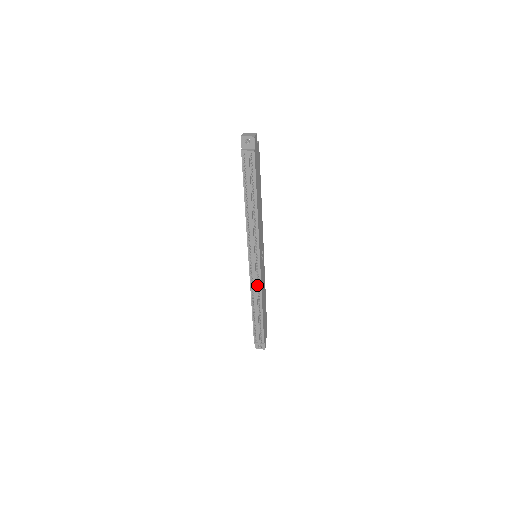
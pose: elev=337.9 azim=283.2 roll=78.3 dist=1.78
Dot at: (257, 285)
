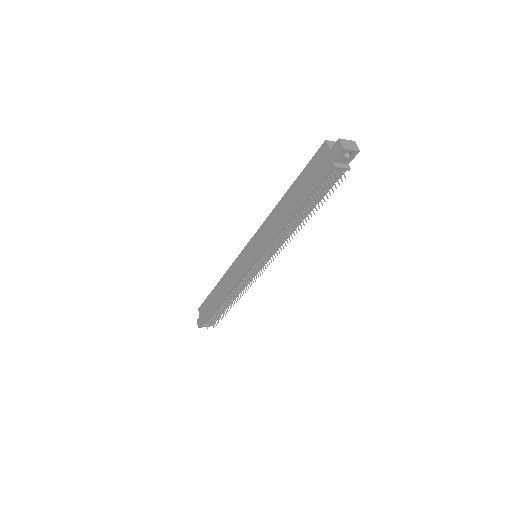
Dot at: occluded
